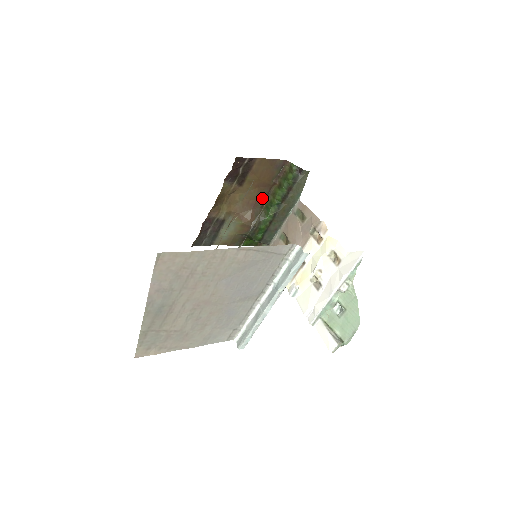
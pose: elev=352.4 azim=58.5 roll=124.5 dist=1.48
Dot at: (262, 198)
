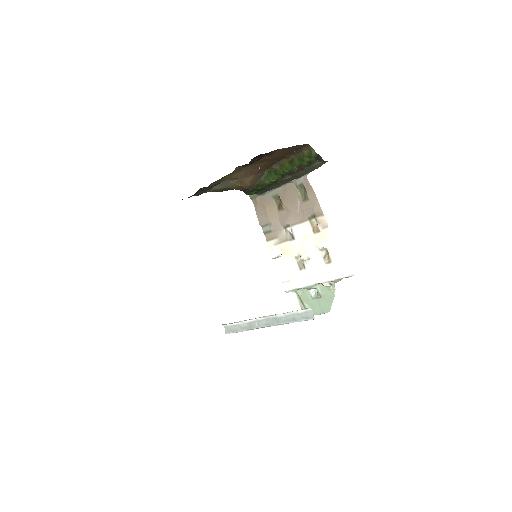
Dot at: (268, 166)
